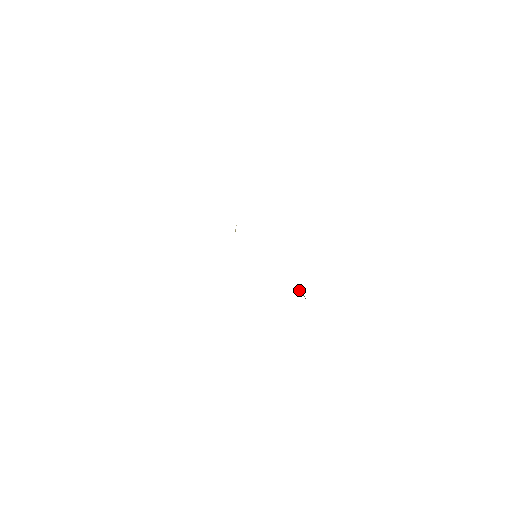
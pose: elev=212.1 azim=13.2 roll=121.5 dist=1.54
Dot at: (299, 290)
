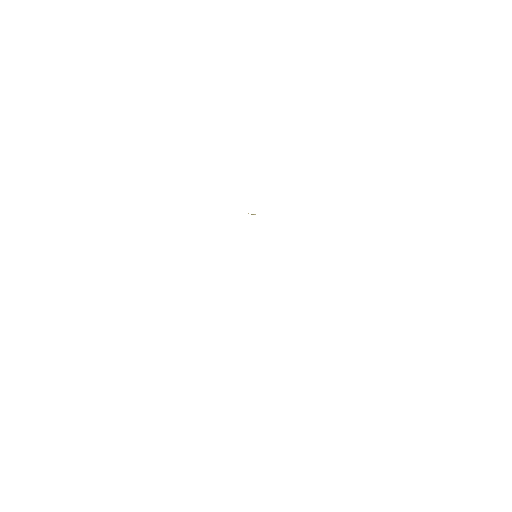
Dot at: occluded
